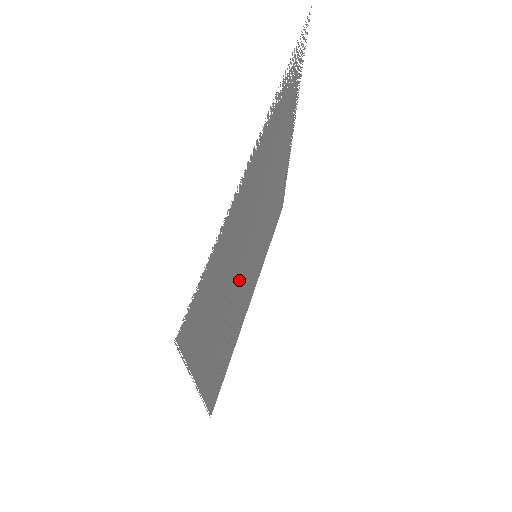
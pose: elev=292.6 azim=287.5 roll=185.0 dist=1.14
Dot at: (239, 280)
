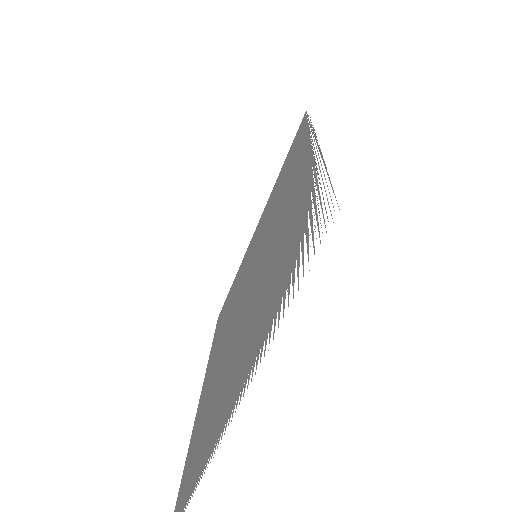
Dot at: occluded
